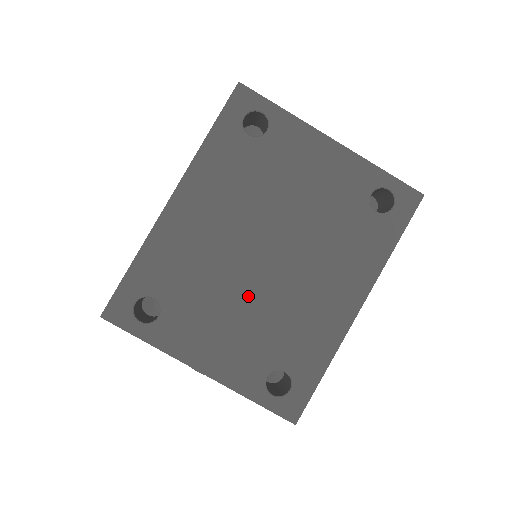
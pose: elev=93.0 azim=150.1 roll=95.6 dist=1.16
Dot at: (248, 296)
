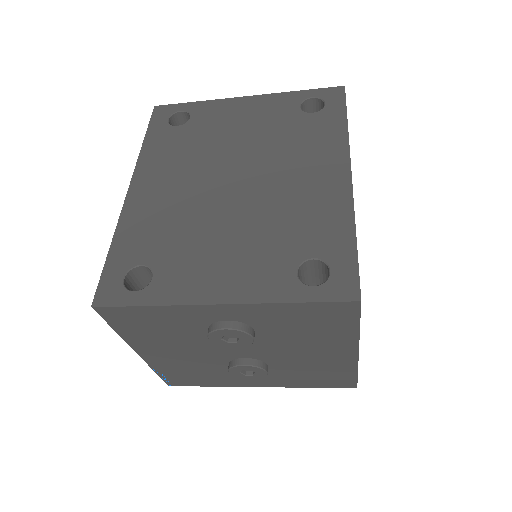
Dot at: (234, 218)
